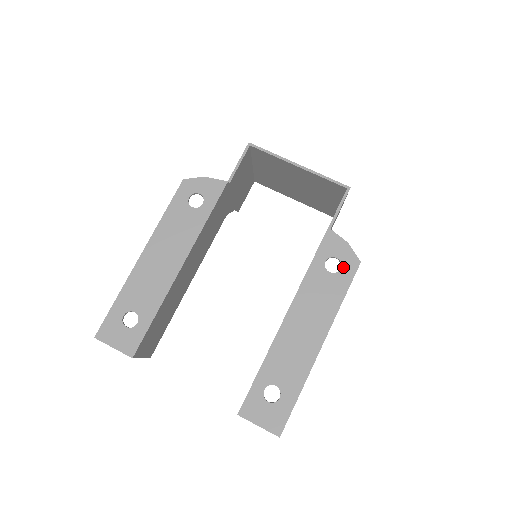
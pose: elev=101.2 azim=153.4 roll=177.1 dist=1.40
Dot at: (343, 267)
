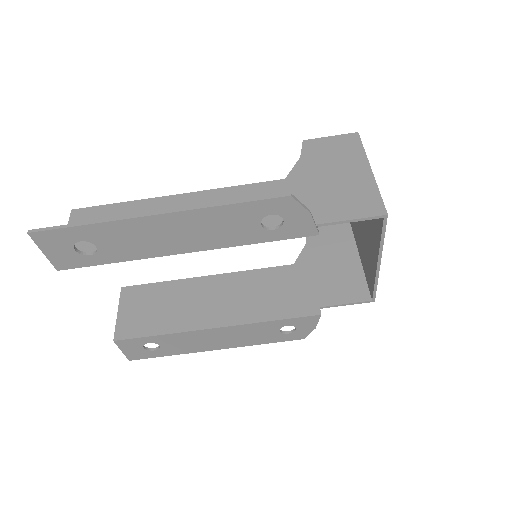
Dot at: (291, 334)
